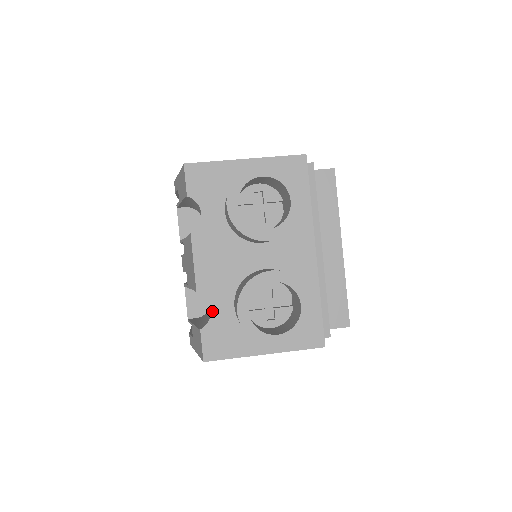
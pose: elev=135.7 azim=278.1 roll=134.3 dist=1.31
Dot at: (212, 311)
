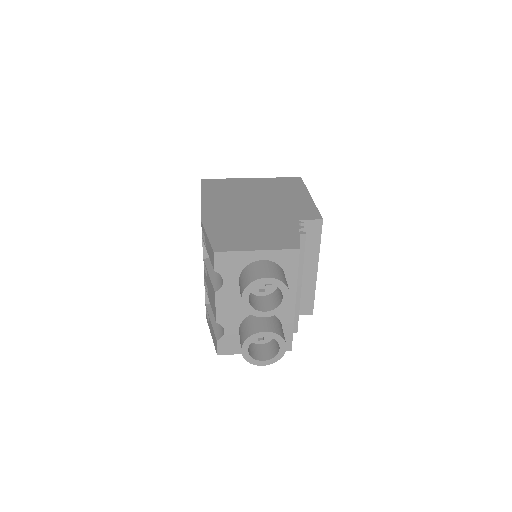
Dot at: (225, 332)
